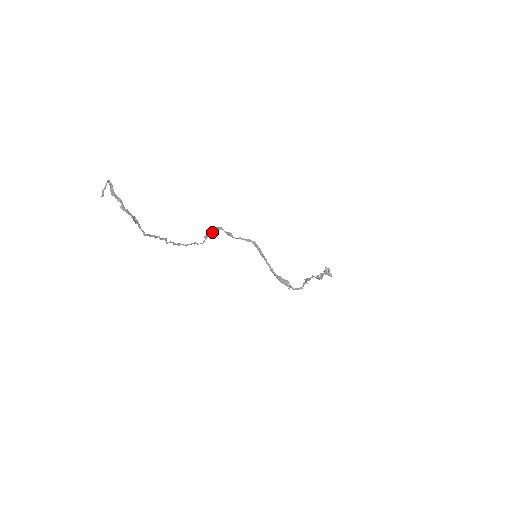
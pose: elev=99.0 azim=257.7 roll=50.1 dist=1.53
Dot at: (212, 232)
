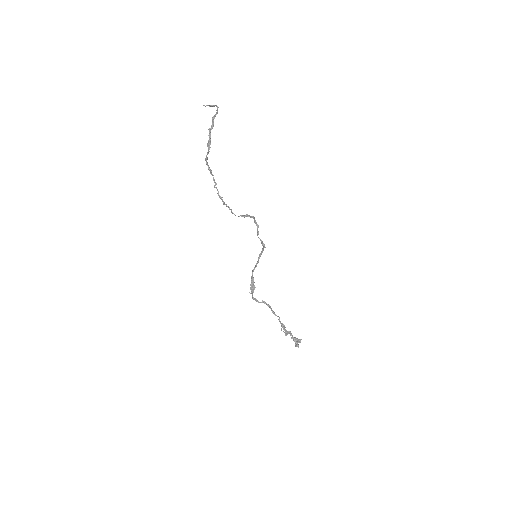
Dot at: (248, 216)
